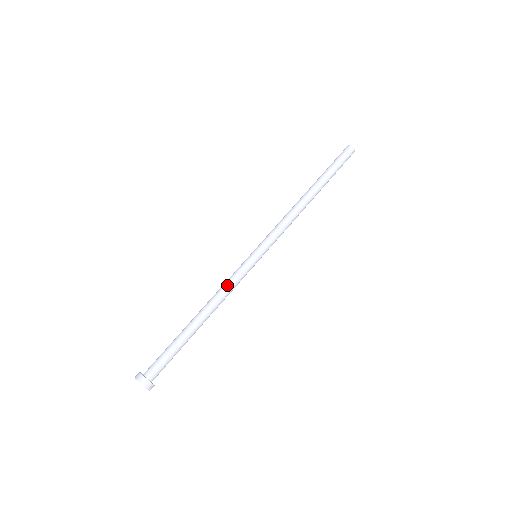
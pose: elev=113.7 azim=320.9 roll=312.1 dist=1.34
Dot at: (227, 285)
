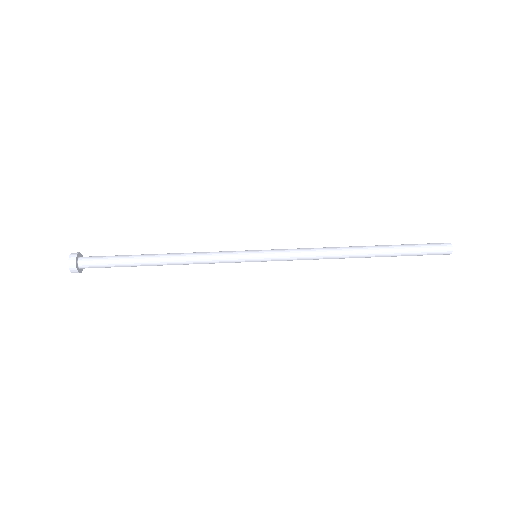
Dot at: (206, 253)
